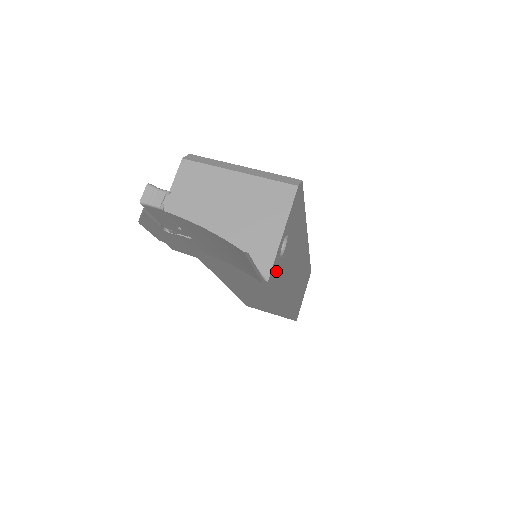
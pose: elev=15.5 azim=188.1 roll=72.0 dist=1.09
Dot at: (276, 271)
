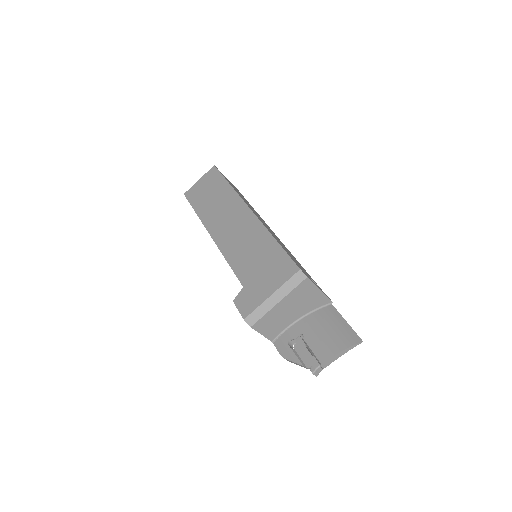
Dot at: (320, 288)
